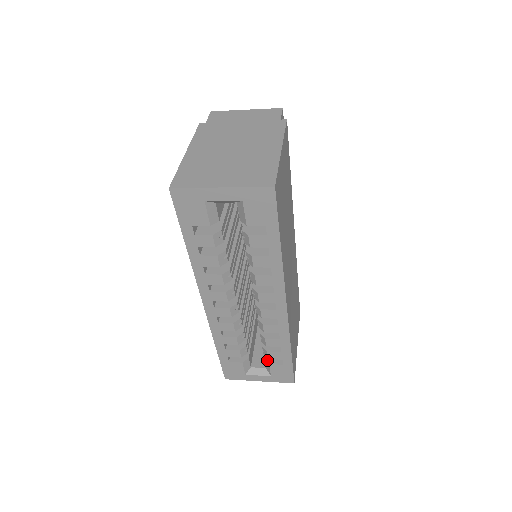
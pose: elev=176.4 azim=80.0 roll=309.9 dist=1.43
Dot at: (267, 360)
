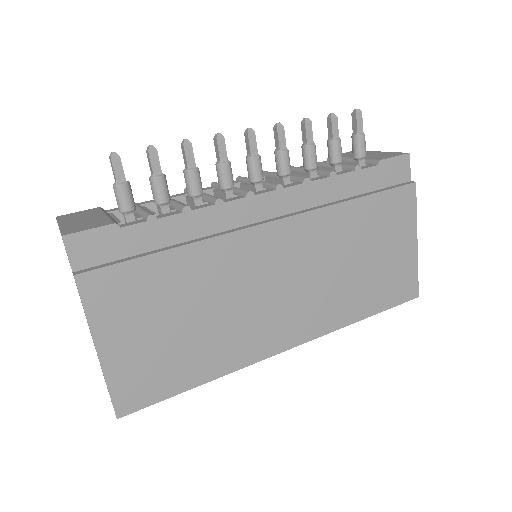
Dot at: occluded
